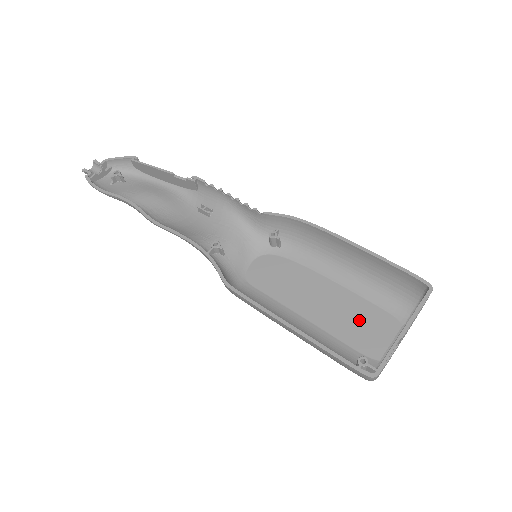
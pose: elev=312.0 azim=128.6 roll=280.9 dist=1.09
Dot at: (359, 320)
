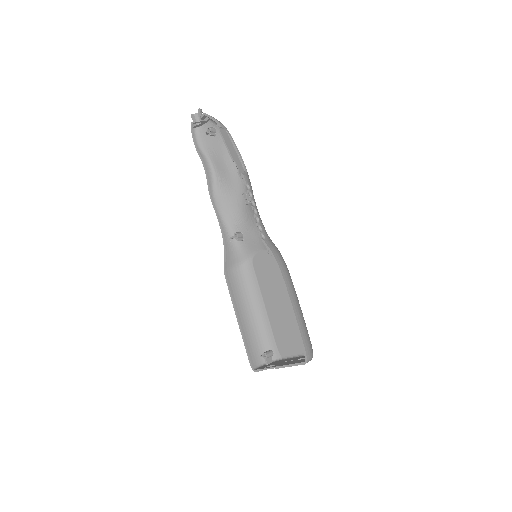
Dot at: (287, 331)
